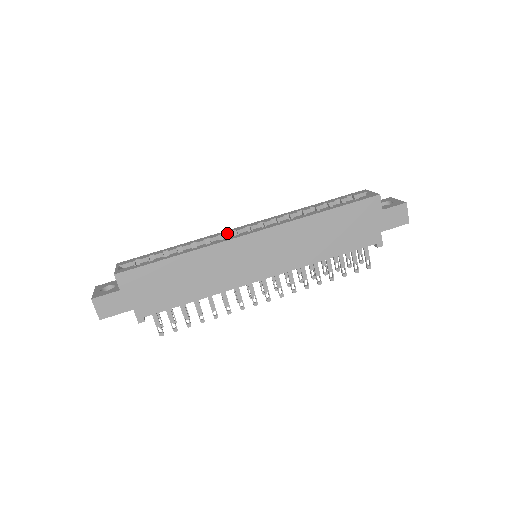
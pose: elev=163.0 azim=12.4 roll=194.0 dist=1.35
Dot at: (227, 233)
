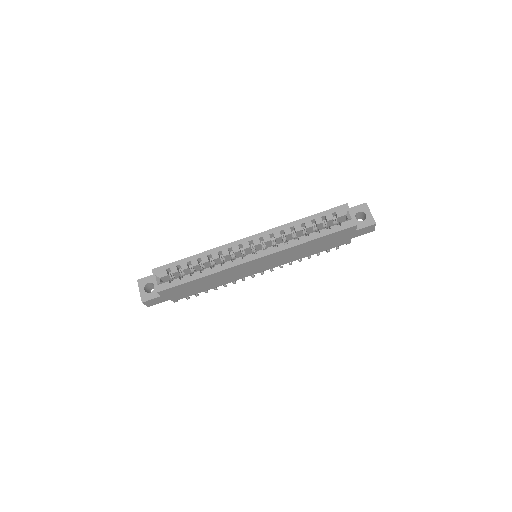
Dot at: (235, 248)
